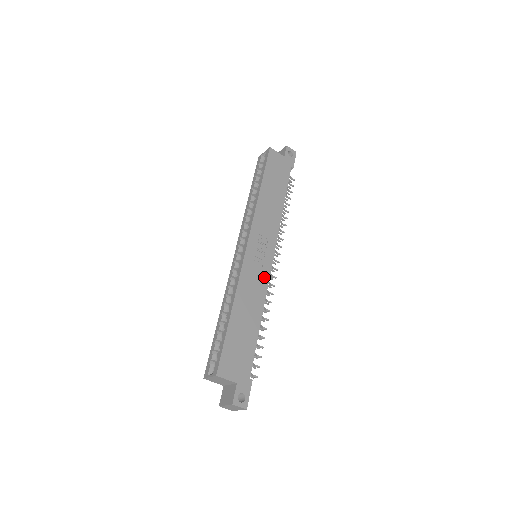
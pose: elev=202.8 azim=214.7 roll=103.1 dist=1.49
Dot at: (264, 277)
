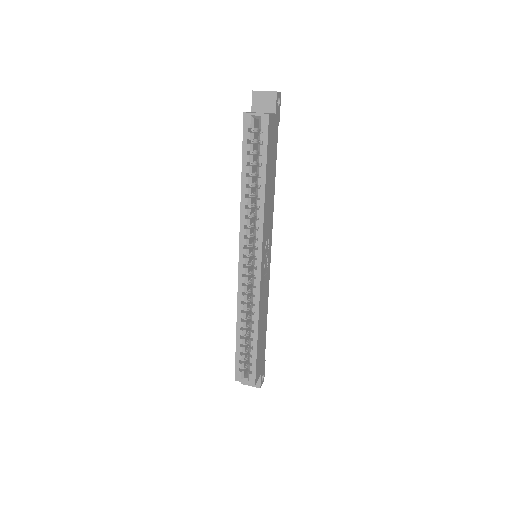
Dot at: (268, 279)
